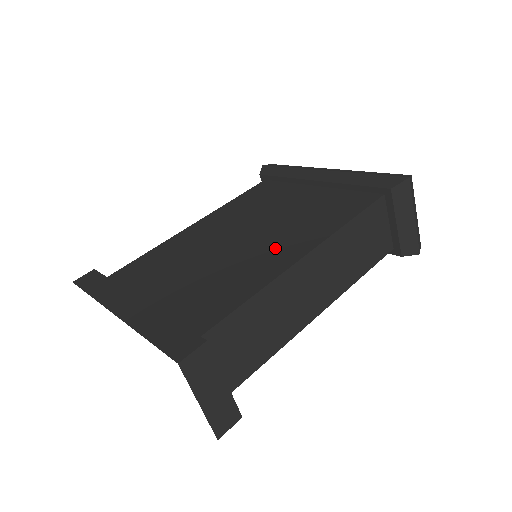
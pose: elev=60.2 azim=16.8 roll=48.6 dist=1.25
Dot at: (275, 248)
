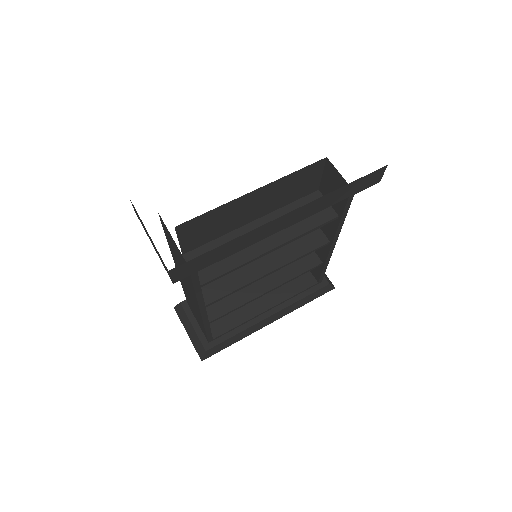
Dot at: occluded
